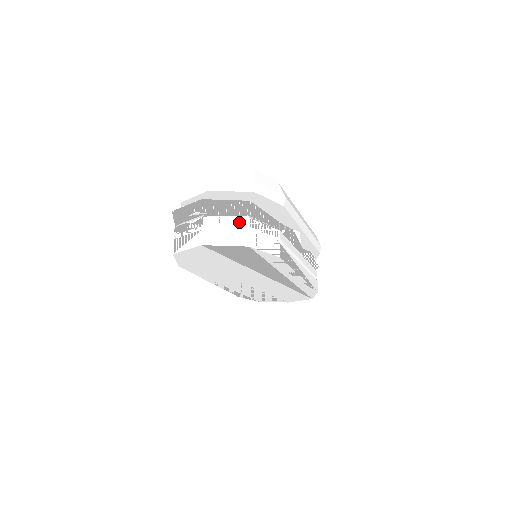
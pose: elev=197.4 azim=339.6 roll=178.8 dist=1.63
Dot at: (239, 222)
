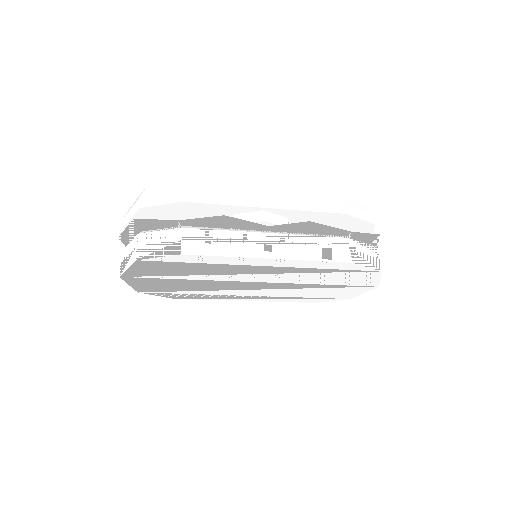
Dot at: (134, 242)
